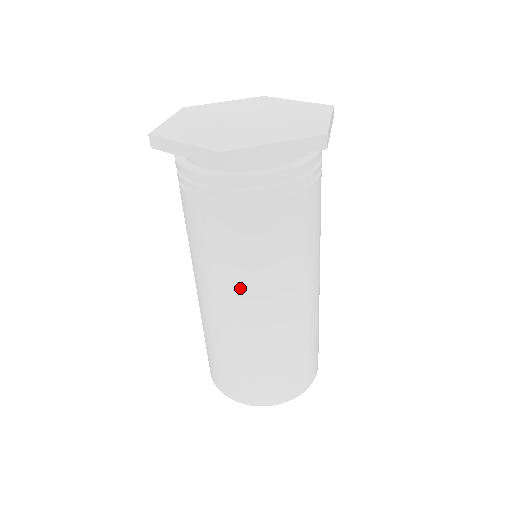
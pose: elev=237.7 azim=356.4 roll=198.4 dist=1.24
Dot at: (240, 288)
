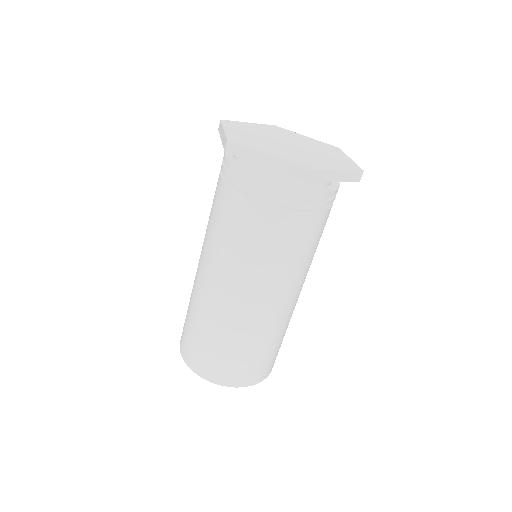
Dot at: (213, 257)
